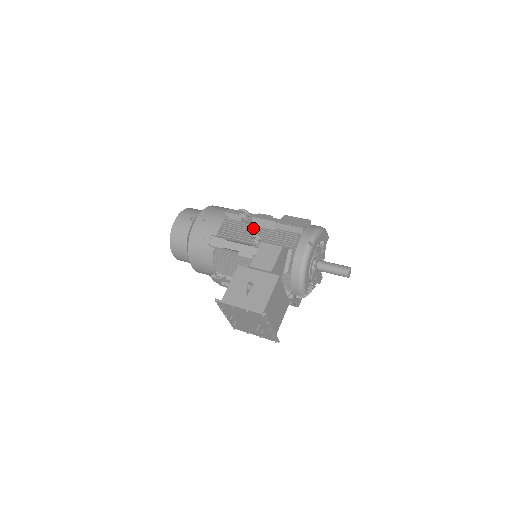
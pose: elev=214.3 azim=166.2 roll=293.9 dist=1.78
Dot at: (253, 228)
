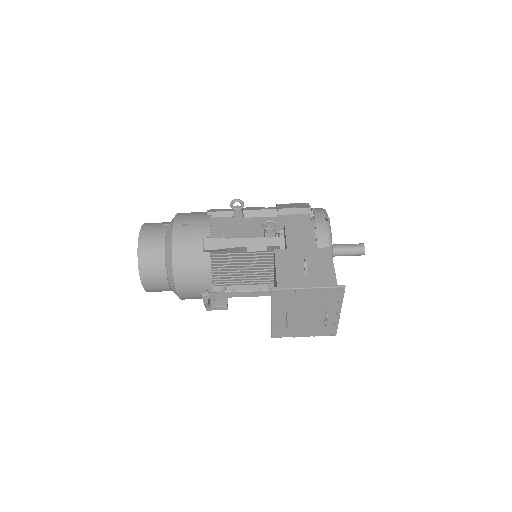
Dot at: (251, 220)
